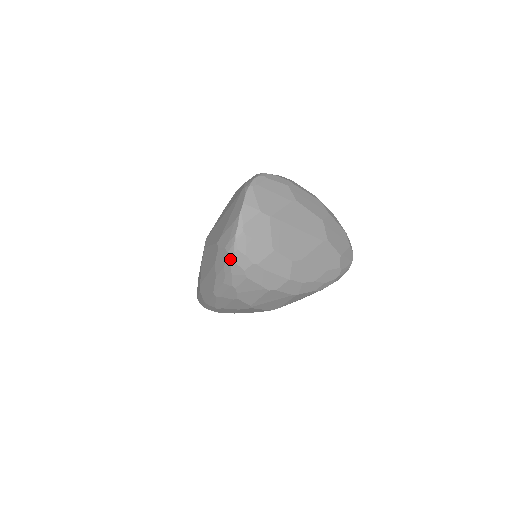
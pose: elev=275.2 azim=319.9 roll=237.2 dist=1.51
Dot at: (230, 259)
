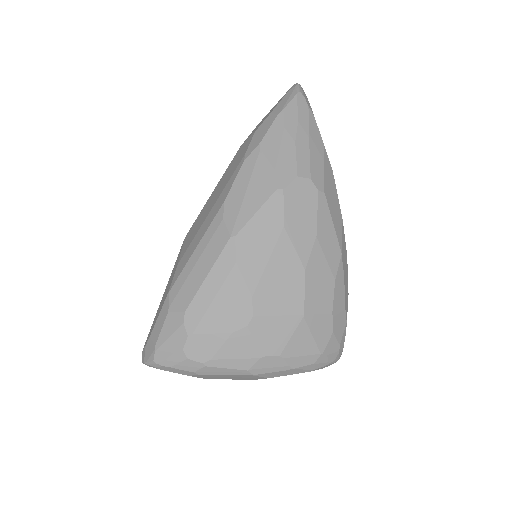
Dot at: occluded
